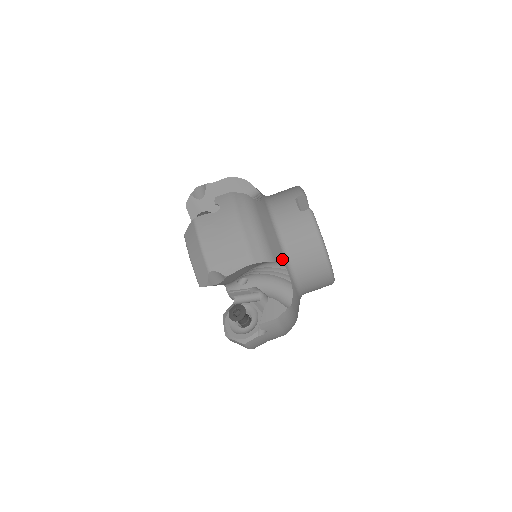
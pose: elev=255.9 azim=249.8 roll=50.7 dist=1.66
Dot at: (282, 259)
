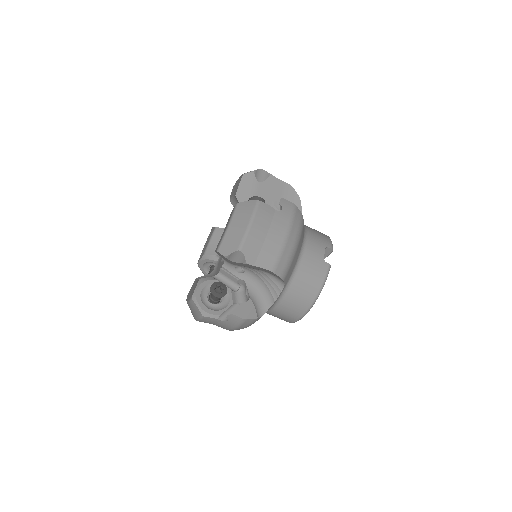
Dot at: (286, 282)
